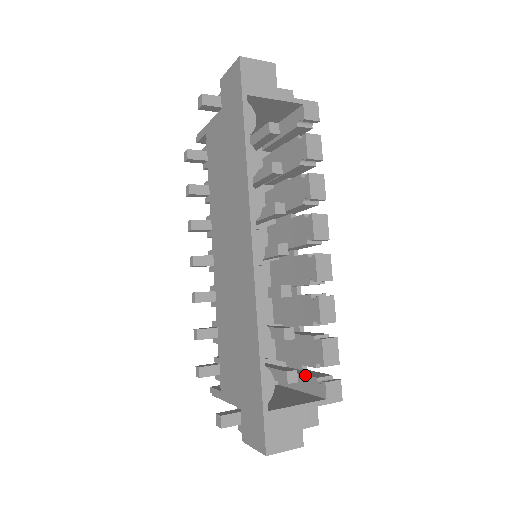
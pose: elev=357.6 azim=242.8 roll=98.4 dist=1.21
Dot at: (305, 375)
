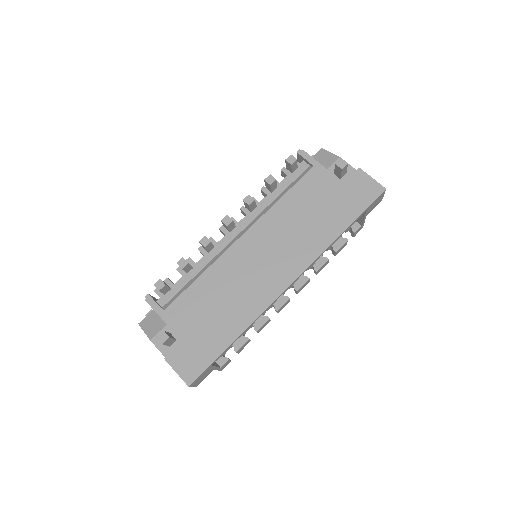
Dot at: occluded
